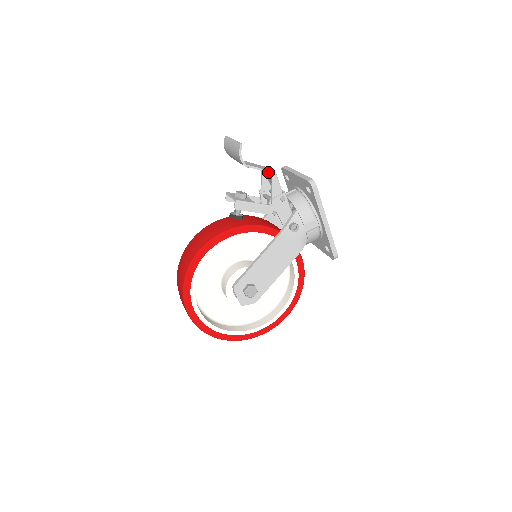
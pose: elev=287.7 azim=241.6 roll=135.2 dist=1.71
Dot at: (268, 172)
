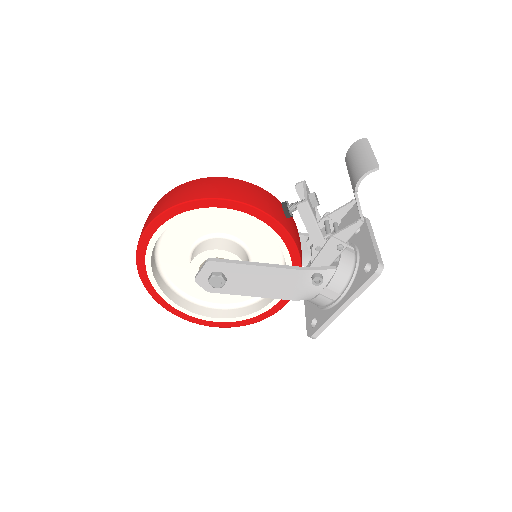
Dot at: (360, 213)
